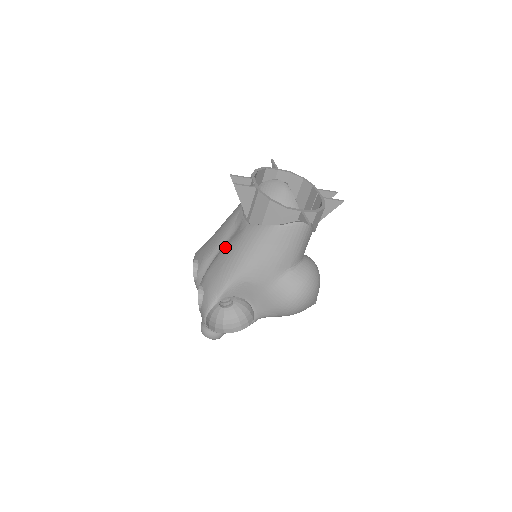
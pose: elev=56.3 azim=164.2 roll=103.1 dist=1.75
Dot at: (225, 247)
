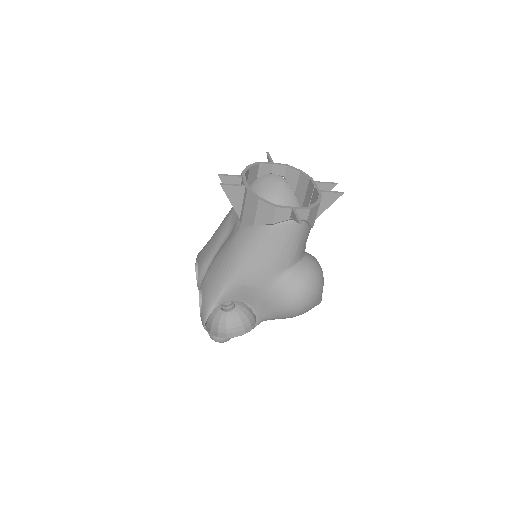
Dot at: (221, 249)
